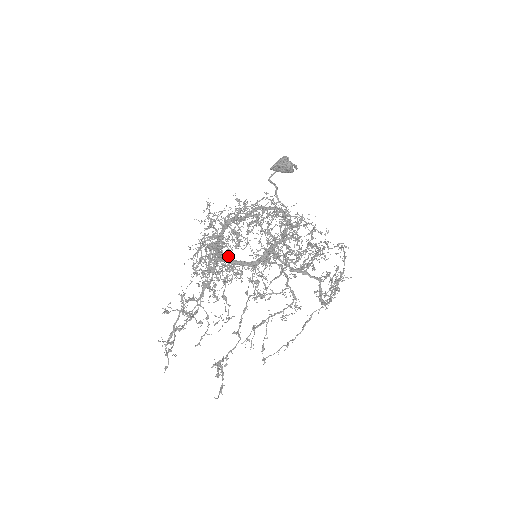
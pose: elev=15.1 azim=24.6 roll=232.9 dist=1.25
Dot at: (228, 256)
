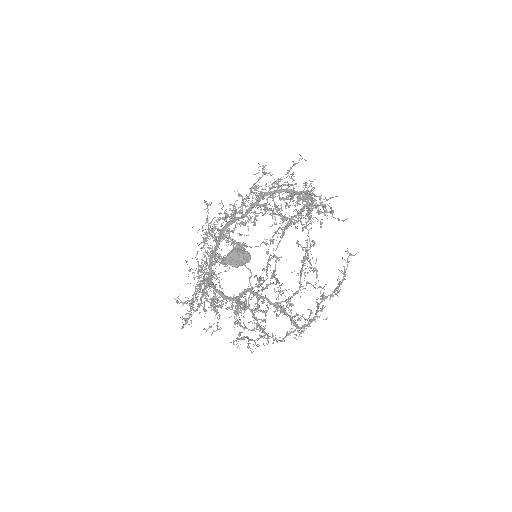
Dot at: occluded
